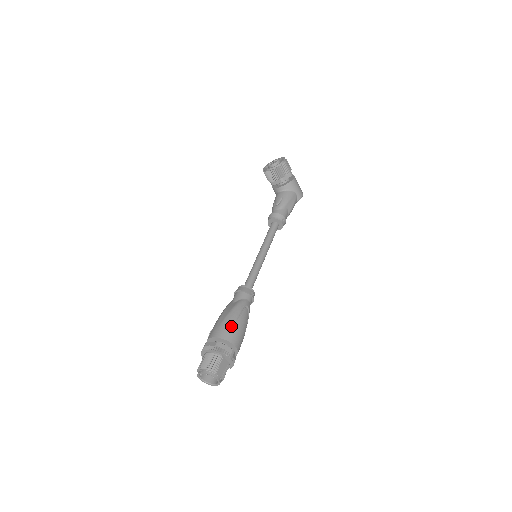
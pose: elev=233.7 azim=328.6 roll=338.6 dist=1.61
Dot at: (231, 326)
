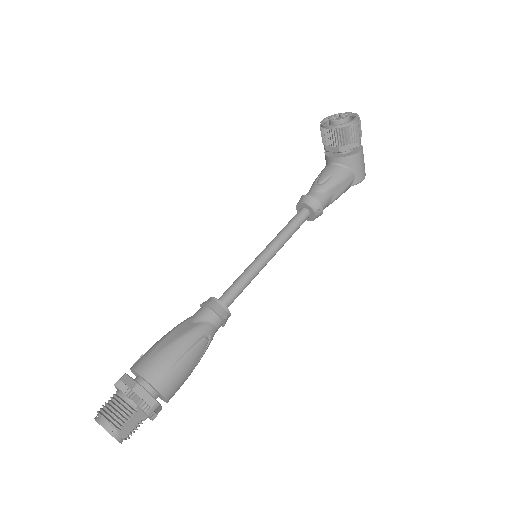
Dot at: (169, 364)
